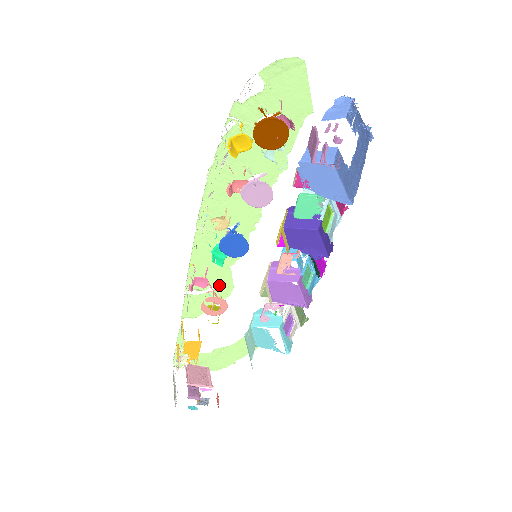
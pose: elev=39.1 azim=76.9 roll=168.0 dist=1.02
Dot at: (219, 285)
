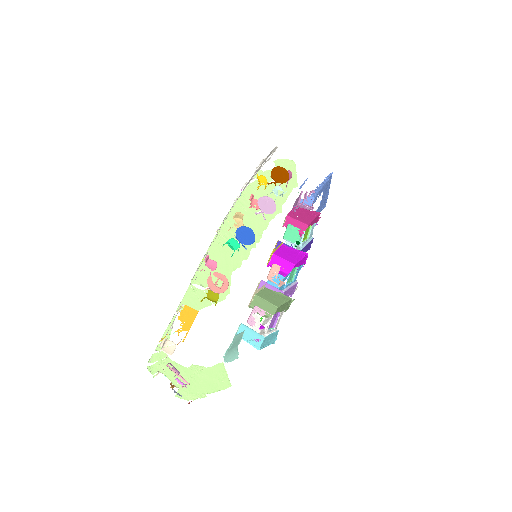
Dot at: (219, 286)
